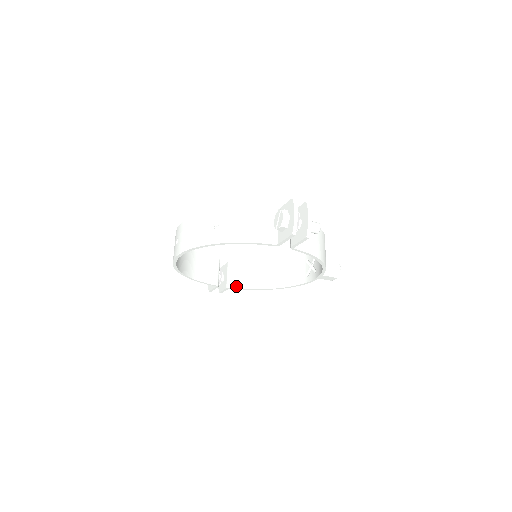
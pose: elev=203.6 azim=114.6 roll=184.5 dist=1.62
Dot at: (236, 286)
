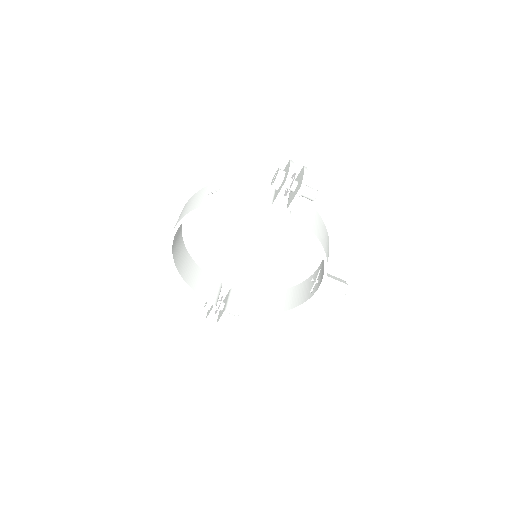
Dot at: (235, 309)
